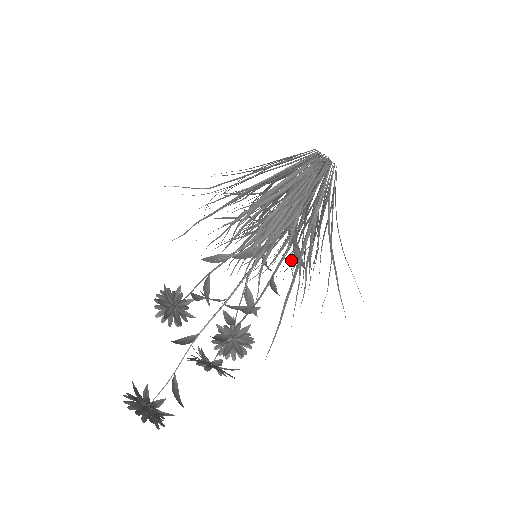
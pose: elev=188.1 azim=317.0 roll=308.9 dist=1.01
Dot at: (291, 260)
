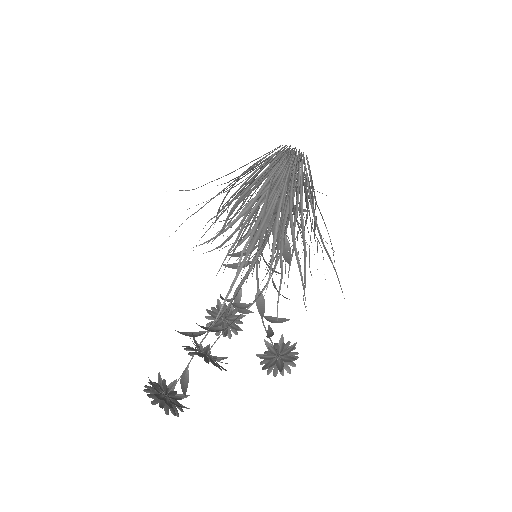
Dot at: occluded
